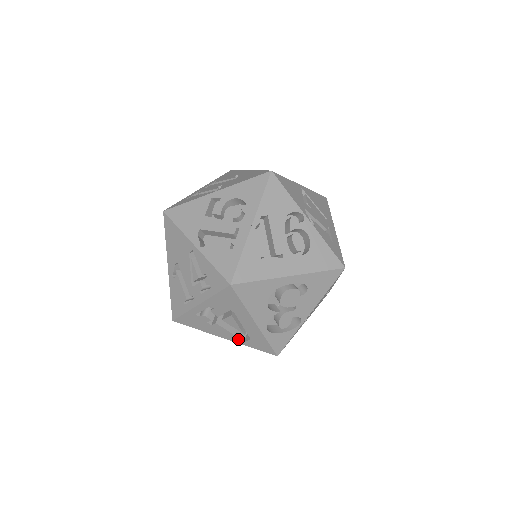
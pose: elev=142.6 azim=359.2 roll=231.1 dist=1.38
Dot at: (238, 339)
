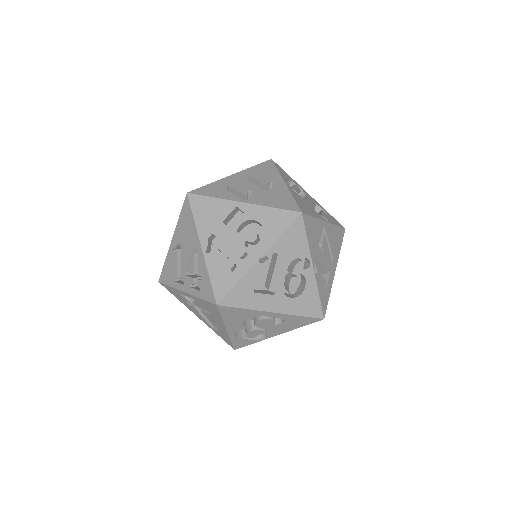
Dot at: (208, 324)
